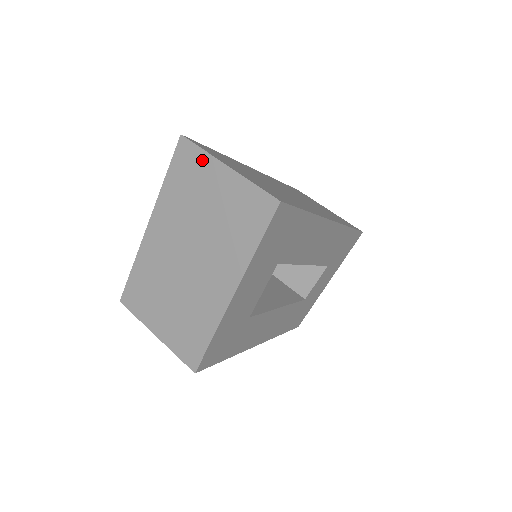
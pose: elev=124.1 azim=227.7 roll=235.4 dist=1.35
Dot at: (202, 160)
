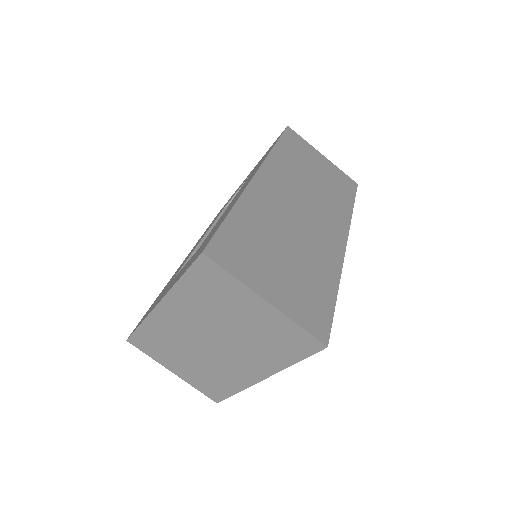
Dot at: (232, 285)
